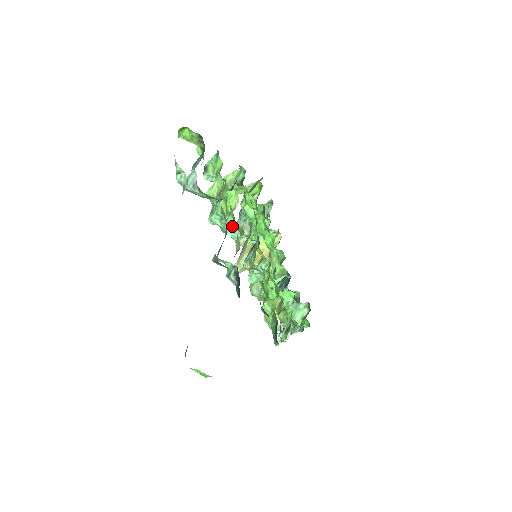
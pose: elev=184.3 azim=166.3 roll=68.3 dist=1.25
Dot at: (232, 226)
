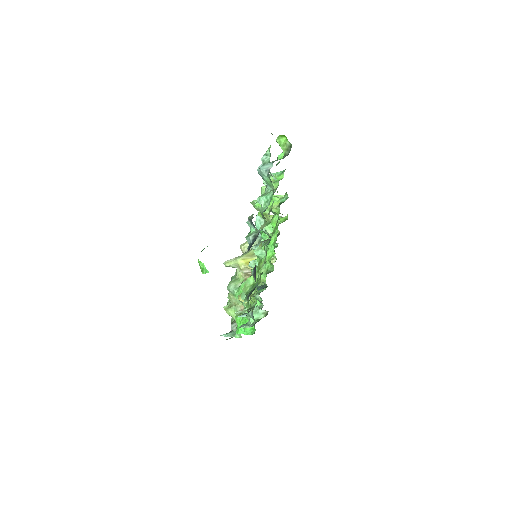
Dot at: (265, 215)
